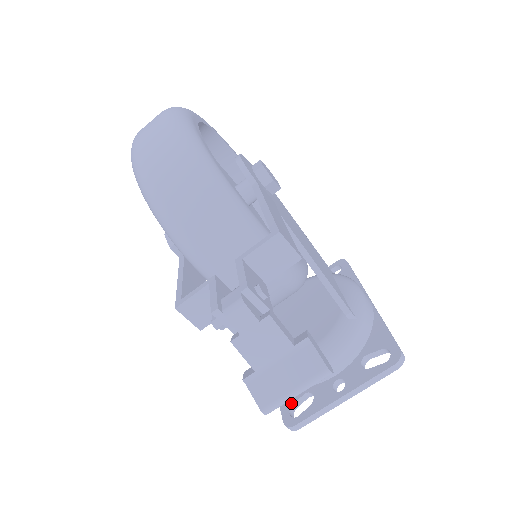
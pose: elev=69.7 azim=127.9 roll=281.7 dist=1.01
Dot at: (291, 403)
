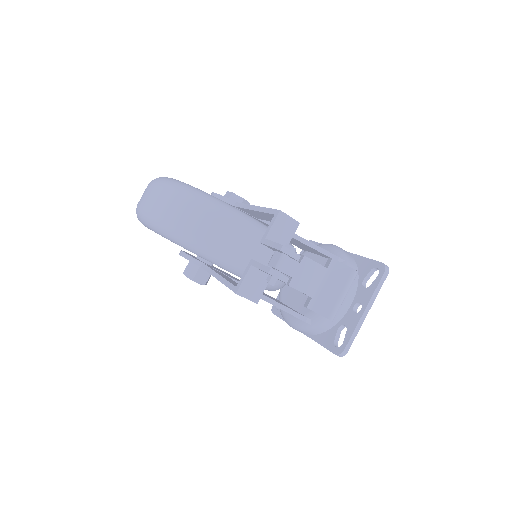
Dot at: (332, 340)
